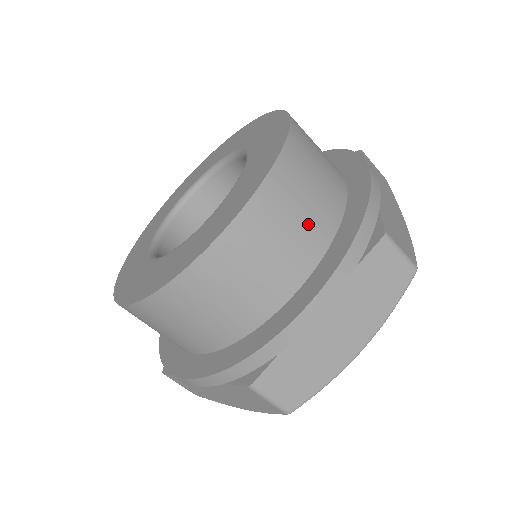
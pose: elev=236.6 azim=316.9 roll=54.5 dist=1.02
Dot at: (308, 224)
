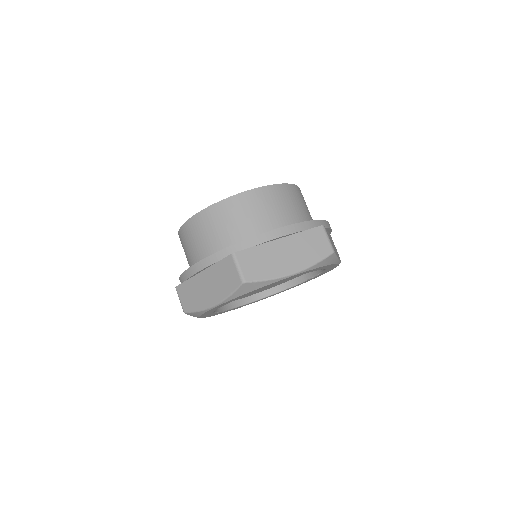
Dot at: occluded
